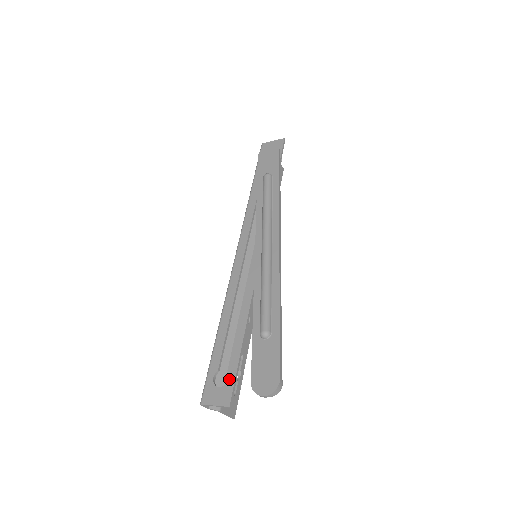
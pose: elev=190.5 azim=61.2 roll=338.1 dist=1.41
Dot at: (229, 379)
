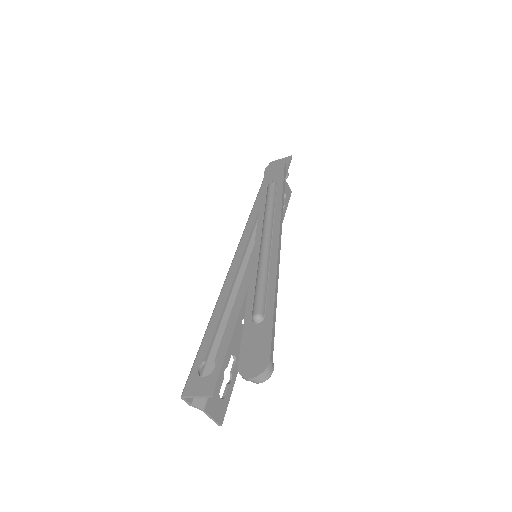
Dot at: (215, 368)
